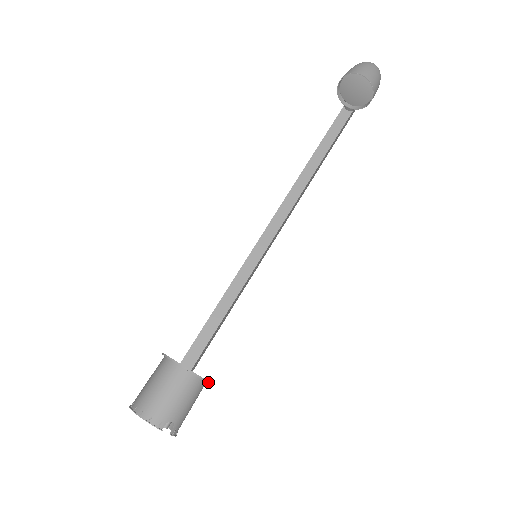
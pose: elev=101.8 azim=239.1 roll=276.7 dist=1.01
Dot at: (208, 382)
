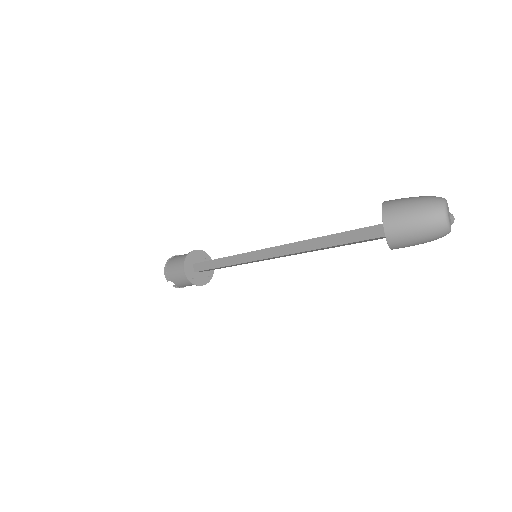
Dot at: (197, 285)
